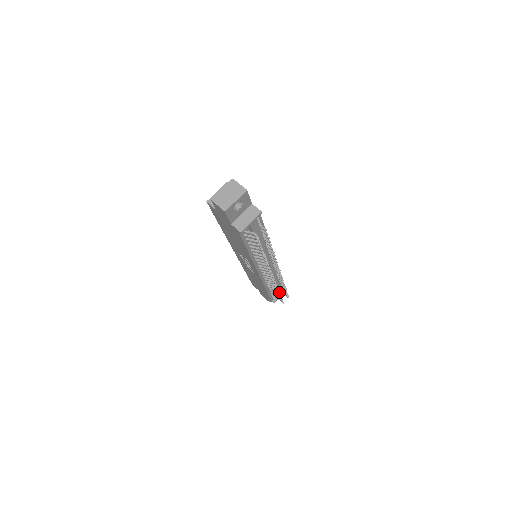
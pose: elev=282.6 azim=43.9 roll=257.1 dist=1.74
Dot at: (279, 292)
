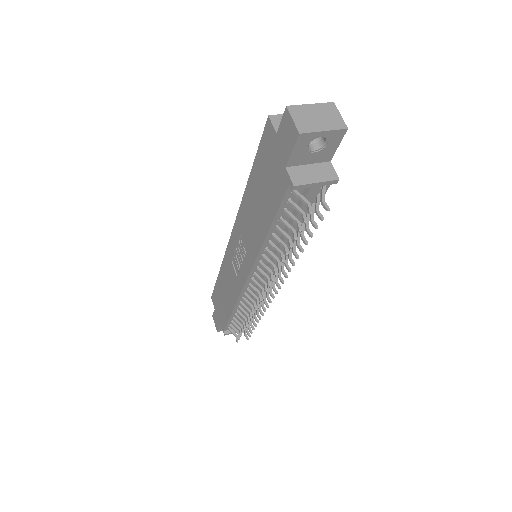
Dot at: (247, 323)
